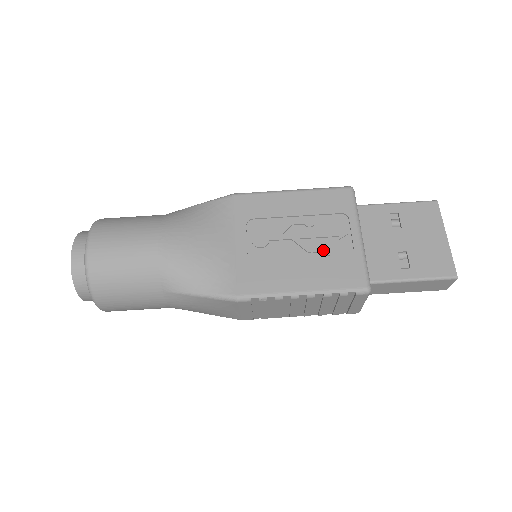
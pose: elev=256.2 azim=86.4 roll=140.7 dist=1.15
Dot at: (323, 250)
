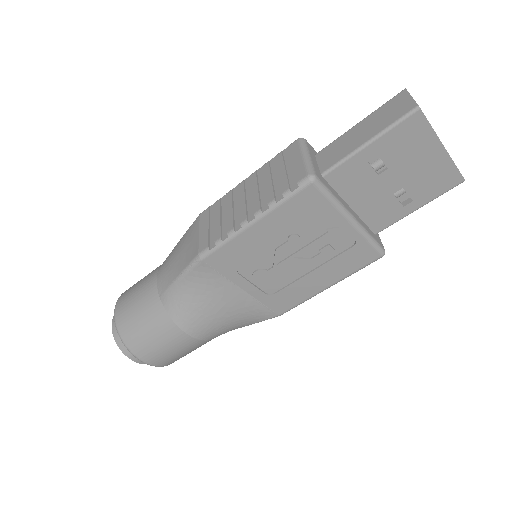
Dot at: (324, 253)
